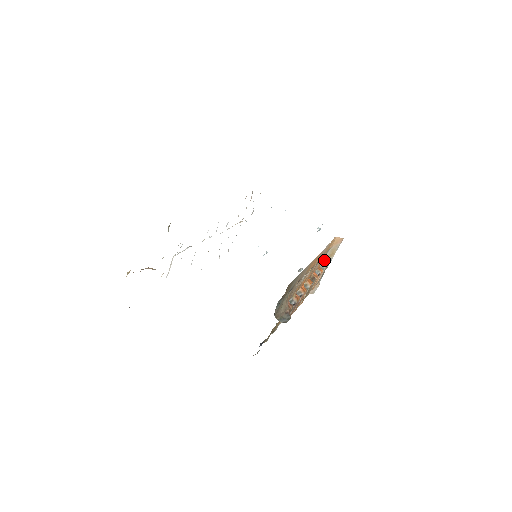
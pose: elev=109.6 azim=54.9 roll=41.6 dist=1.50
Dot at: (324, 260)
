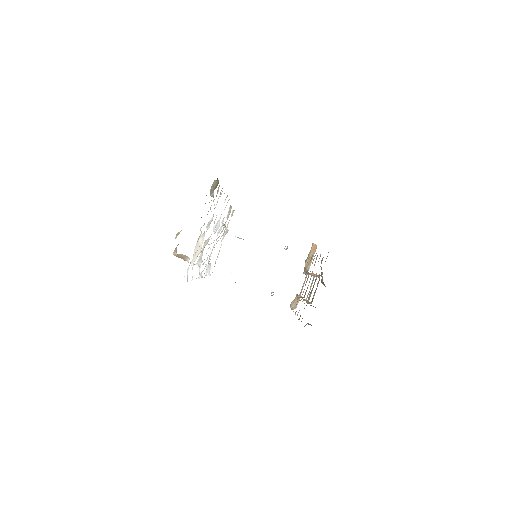
Dot at: (304, 269)
